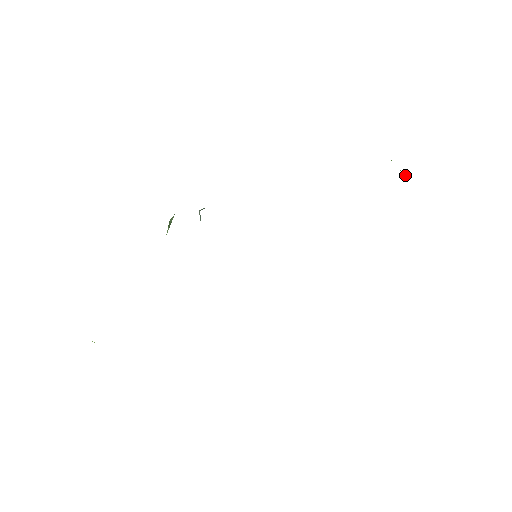
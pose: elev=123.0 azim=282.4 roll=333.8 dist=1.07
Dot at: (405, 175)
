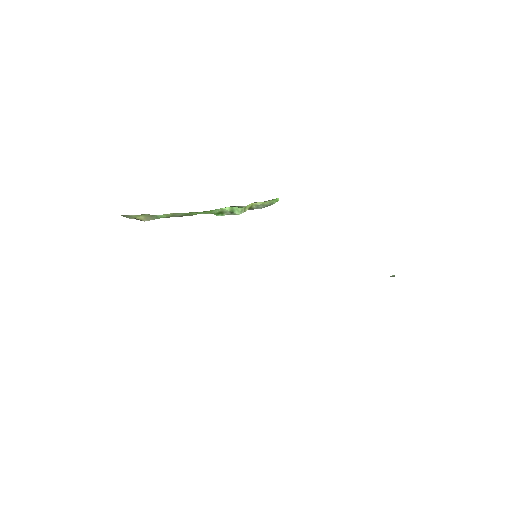
Dot at: occluded
